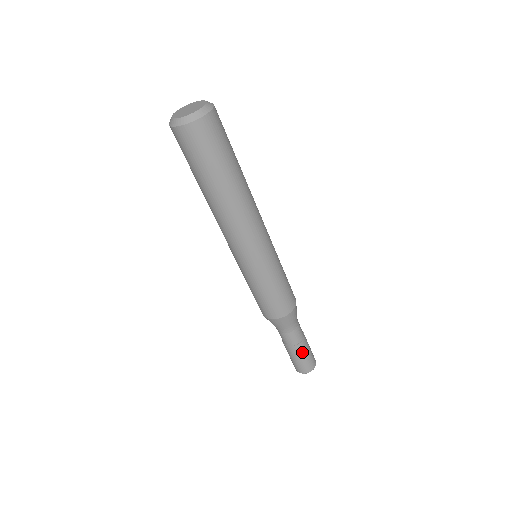
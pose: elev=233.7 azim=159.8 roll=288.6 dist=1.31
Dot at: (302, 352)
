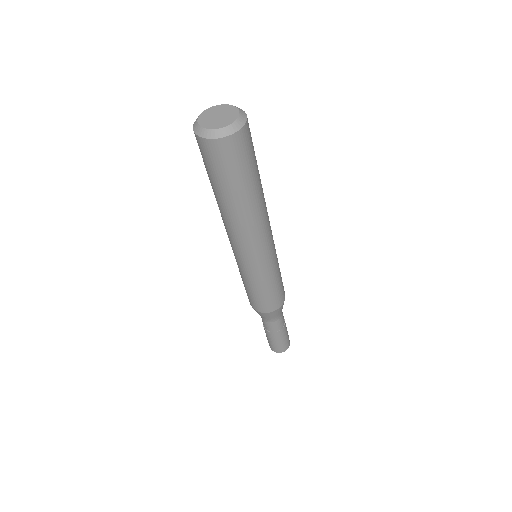
Dot at: (283, 335)
